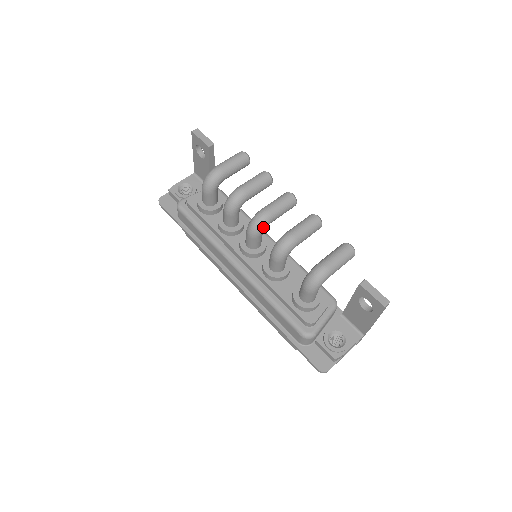
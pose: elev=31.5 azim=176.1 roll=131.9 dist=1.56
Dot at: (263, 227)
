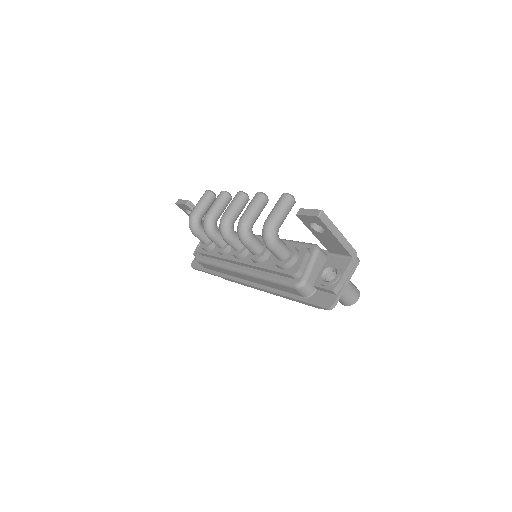
Dot at: (228, 228)
